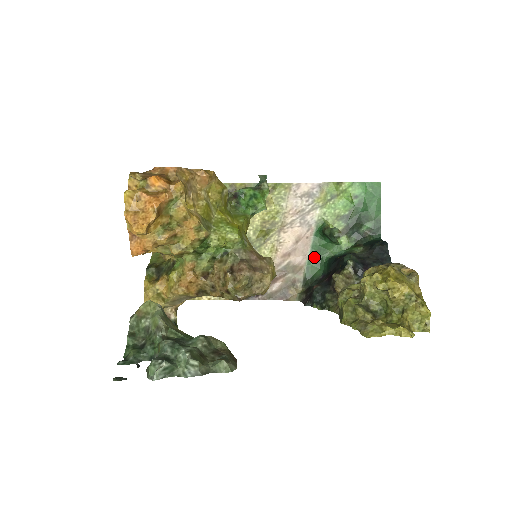
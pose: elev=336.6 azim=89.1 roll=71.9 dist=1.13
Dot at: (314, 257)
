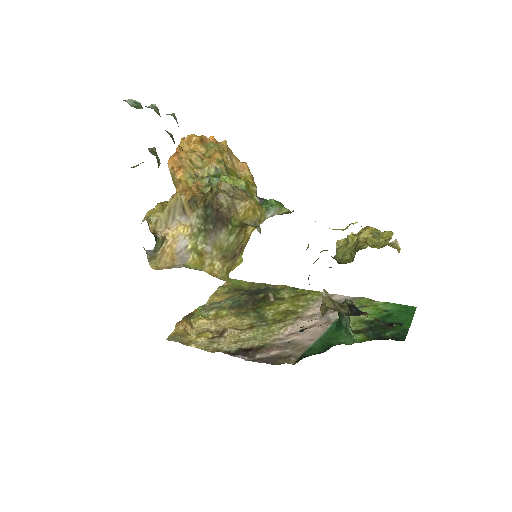
Dot at: (322, 343)
